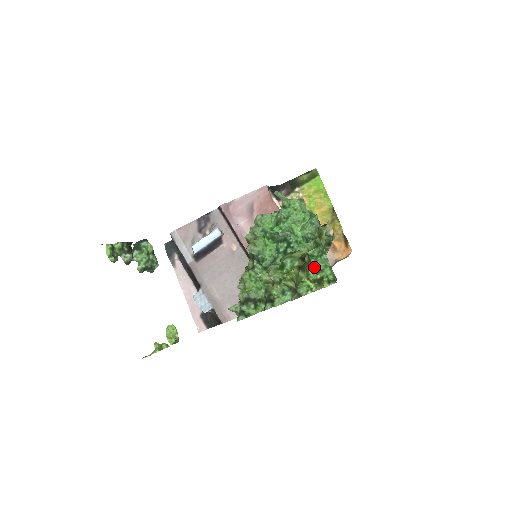
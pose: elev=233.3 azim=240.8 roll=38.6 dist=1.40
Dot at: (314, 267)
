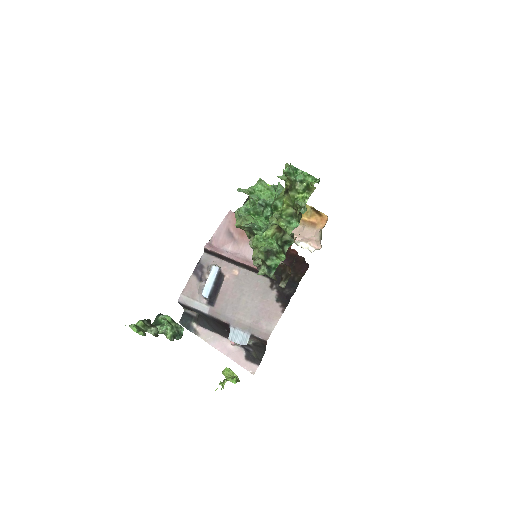
Dot at: (297, 181)
